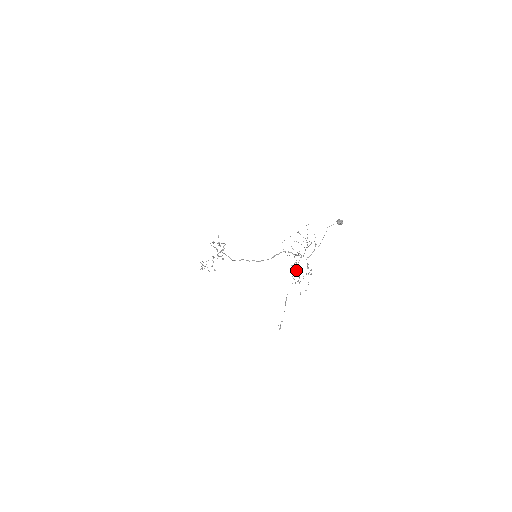
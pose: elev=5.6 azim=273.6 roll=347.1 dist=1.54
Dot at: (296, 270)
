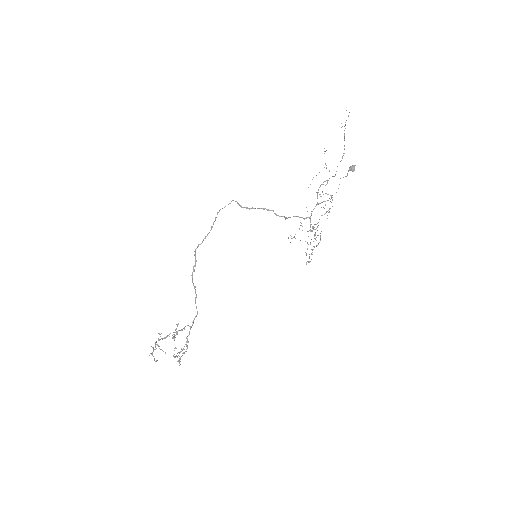
Dot at: (310, 261)
